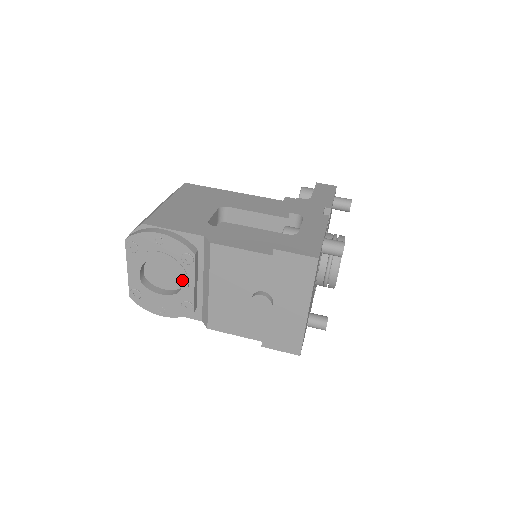
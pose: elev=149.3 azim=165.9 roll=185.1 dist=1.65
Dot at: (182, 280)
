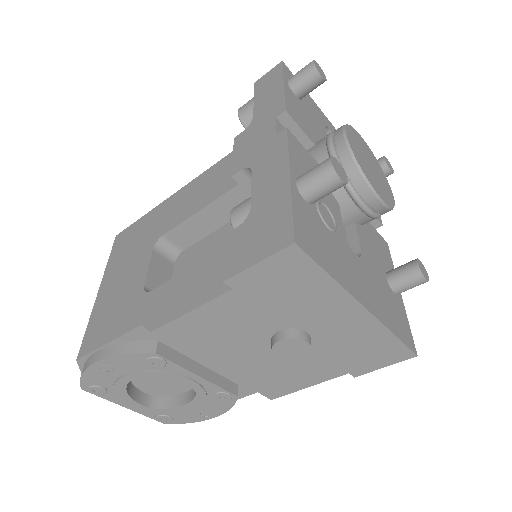
Dot at: (182, 382)
